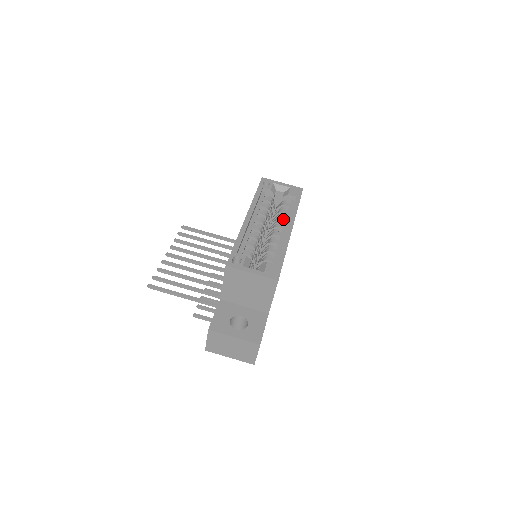
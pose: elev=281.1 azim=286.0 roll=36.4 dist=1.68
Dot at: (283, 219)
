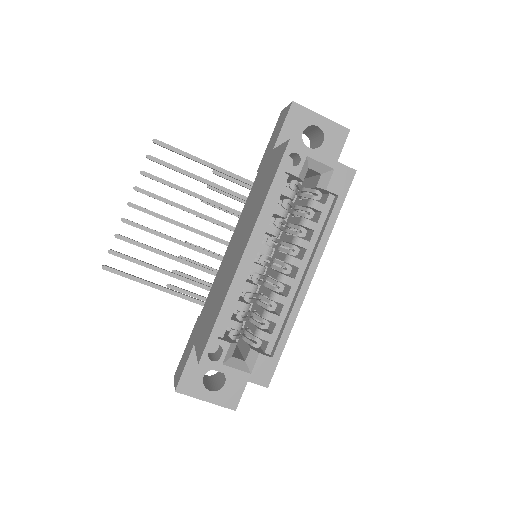
Dot at: (304, 246)
